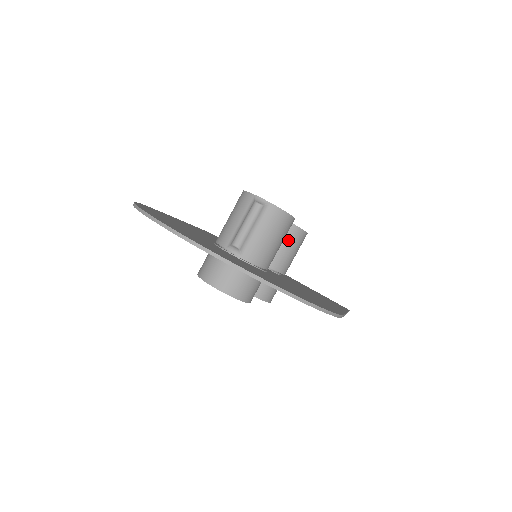
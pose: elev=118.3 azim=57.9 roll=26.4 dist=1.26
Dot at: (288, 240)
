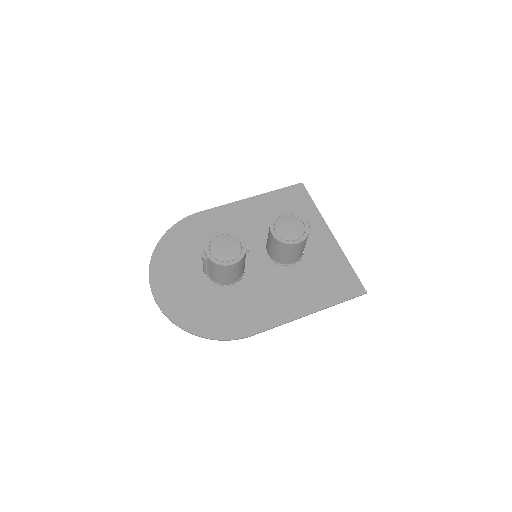
Dot at: (279, 249)
